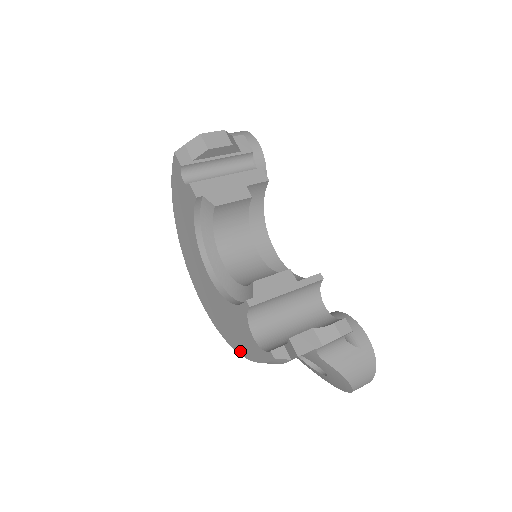
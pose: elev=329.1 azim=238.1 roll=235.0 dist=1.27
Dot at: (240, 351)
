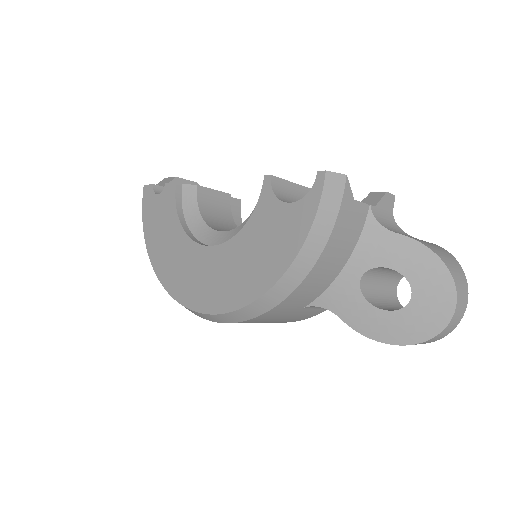
Dot at: (284, 265)
